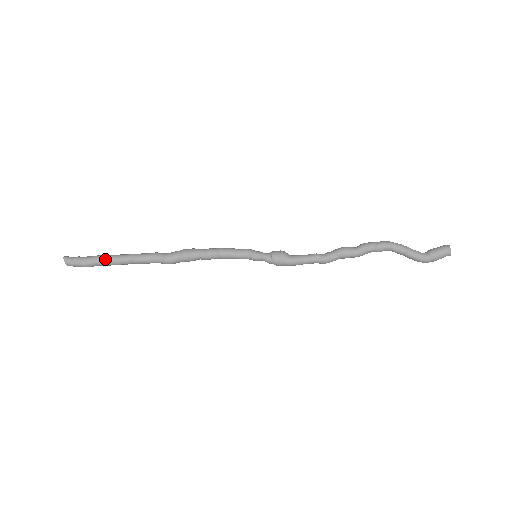
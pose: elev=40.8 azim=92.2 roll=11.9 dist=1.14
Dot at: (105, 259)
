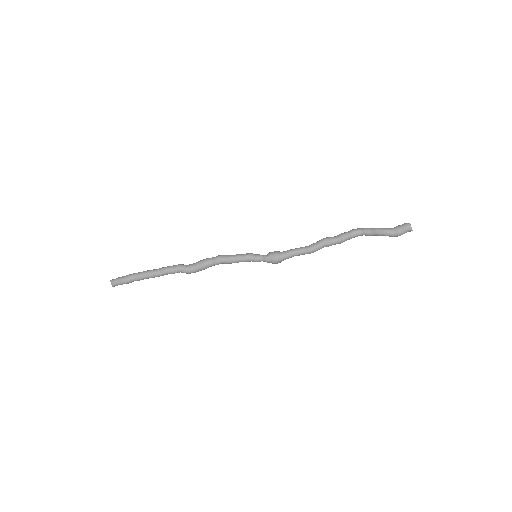
Dot at: (141, 272)
